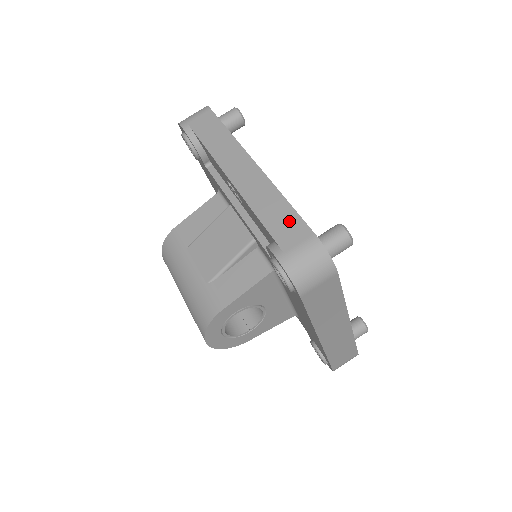
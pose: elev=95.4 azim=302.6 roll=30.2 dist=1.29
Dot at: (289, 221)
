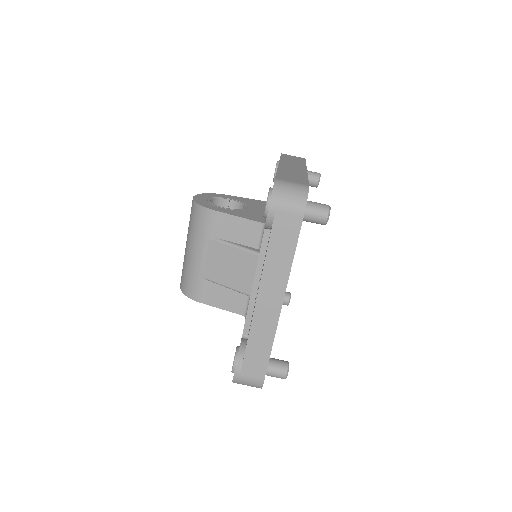
Dot at: (260, 361)
